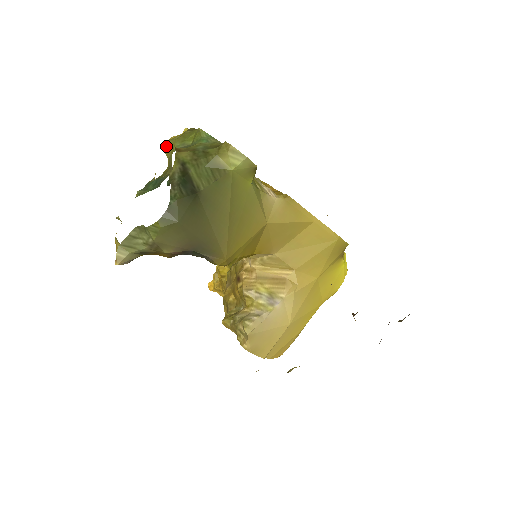
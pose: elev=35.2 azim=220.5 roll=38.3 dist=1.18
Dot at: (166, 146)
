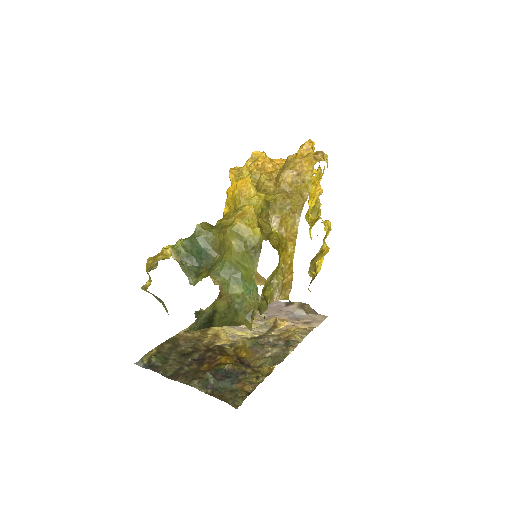
Dot at: (228, 235)
